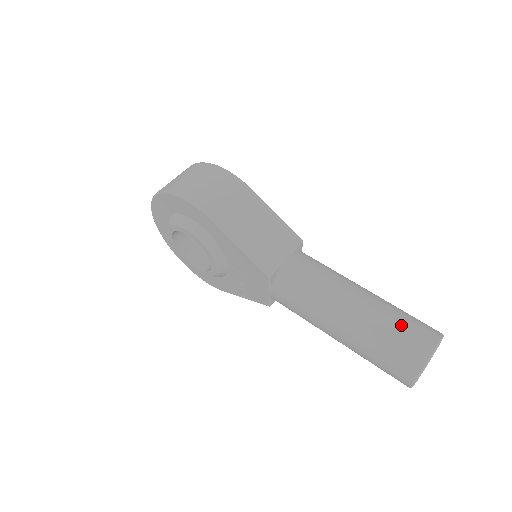
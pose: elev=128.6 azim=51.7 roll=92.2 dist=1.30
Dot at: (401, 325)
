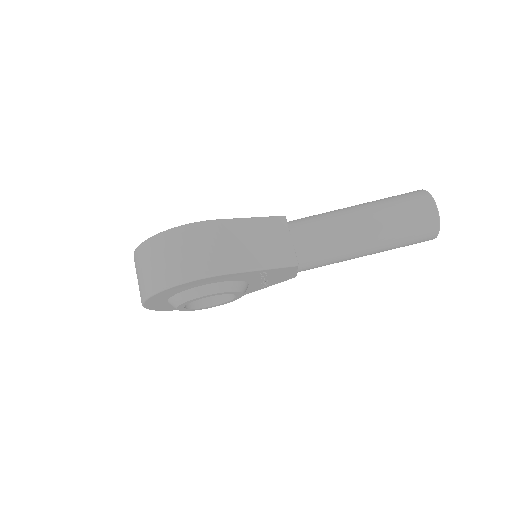
Dot at: (405, 211)
